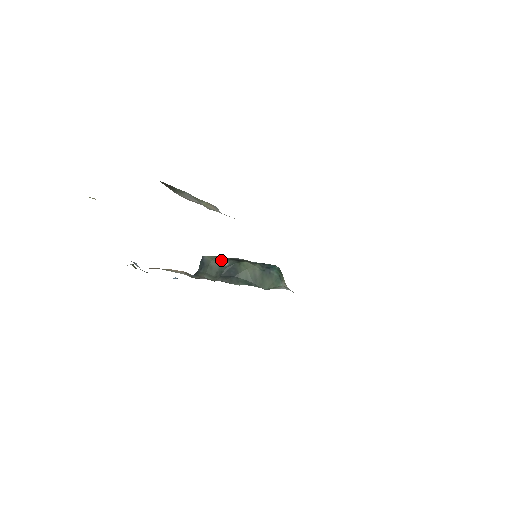
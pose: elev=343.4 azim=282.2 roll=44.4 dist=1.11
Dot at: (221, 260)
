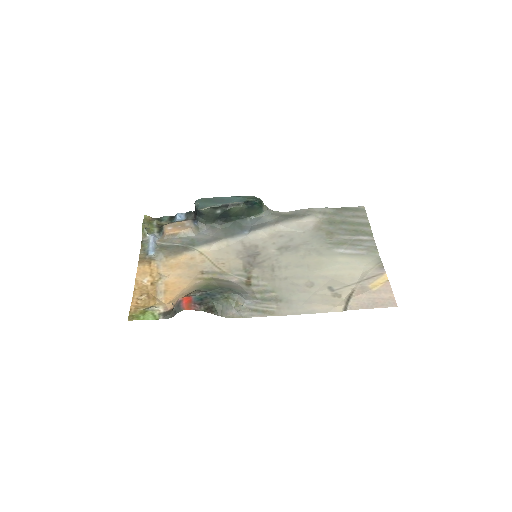
Dot at: (214, 209)
